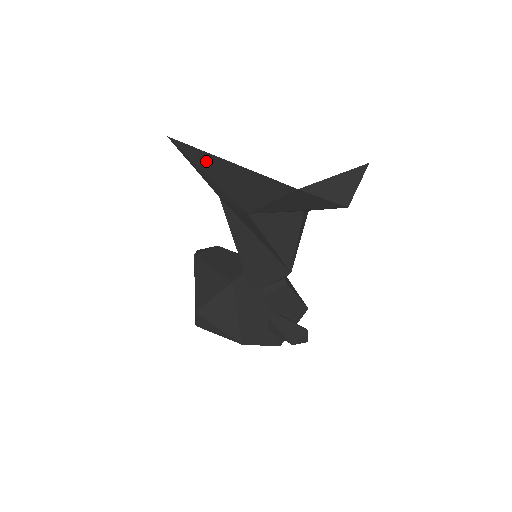
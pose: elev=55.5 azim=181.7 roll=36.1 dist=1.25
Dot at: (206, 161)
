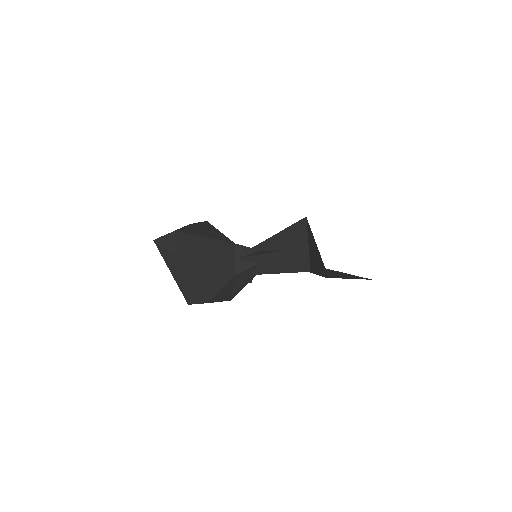
Dot at: (337, 273)
